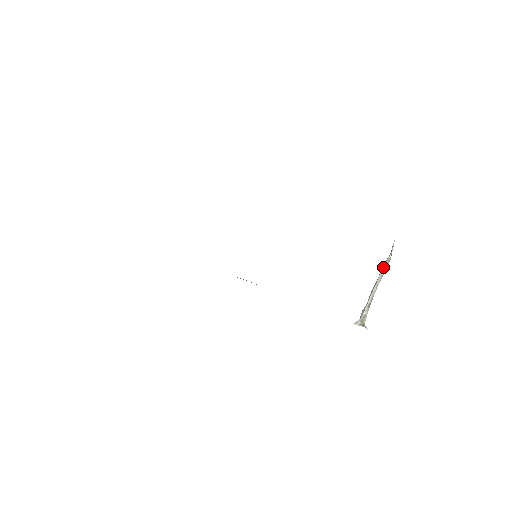
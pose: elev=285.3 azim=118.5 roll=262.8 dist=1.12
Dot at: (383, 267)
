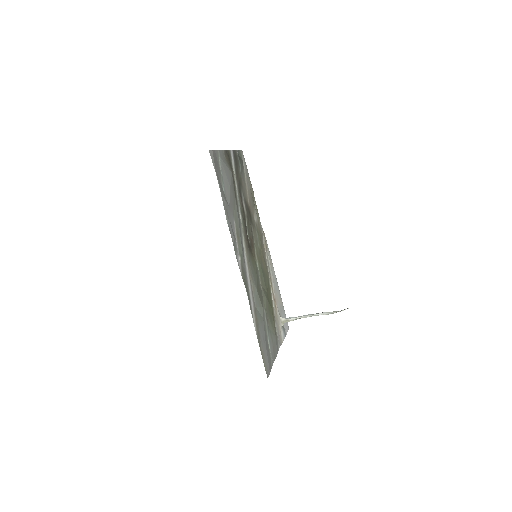
Dot at: (325, 312)
